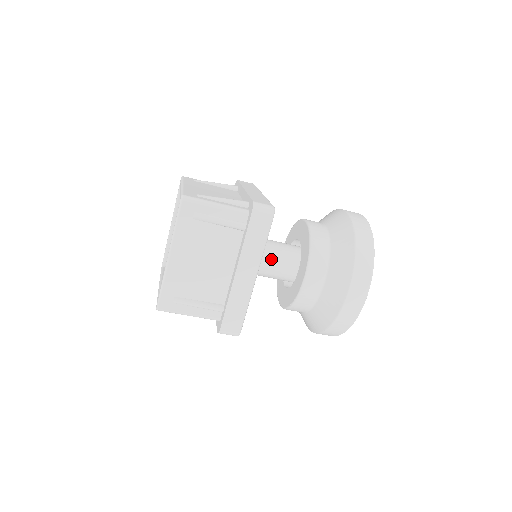
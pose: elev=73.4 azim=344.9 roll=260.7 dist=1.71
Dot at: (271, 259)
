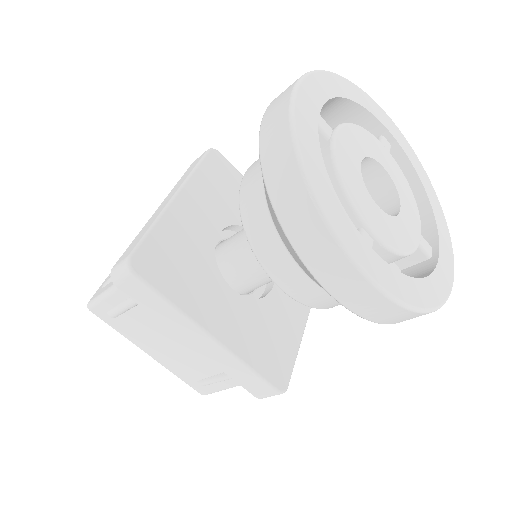
Dot at: (253, 263)
